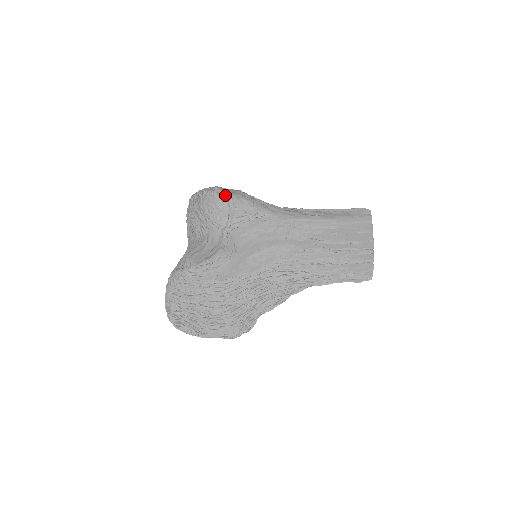
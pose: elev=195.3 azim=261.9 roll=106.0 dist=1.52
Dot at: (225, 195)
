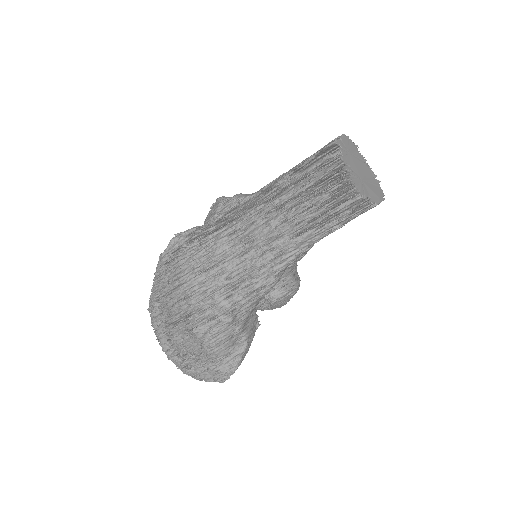
Dot at: (219, 198)
